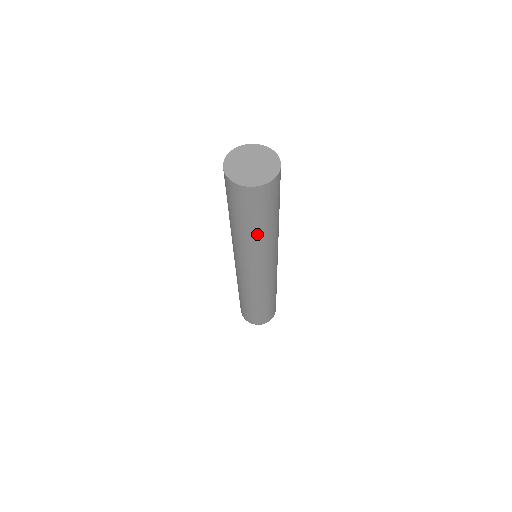
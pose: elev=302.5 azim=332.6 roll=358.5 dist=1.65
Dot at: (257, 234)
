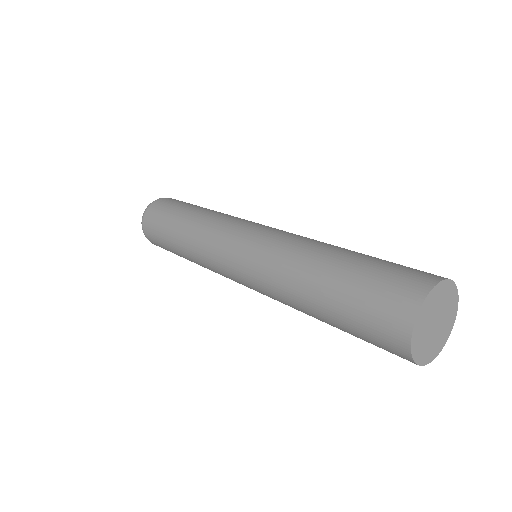
Dot at: (319, 319)
